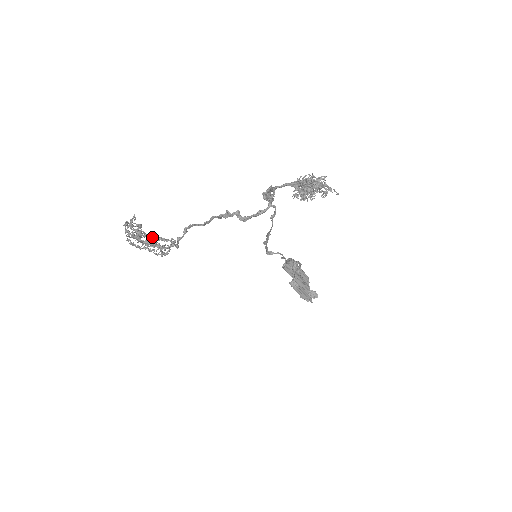
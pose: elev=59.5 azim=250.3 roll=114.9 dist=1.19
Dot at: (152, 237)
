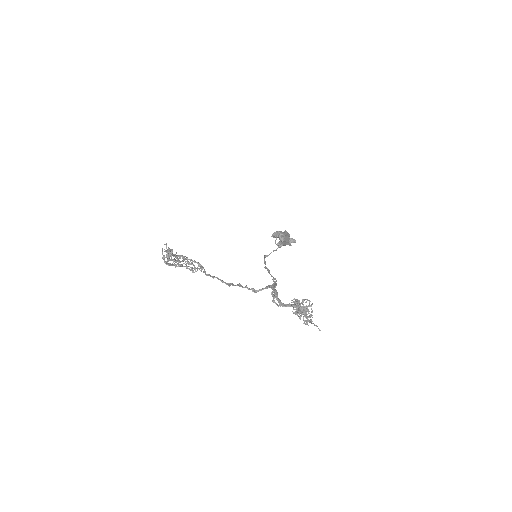
Dot at: (183, 261)
